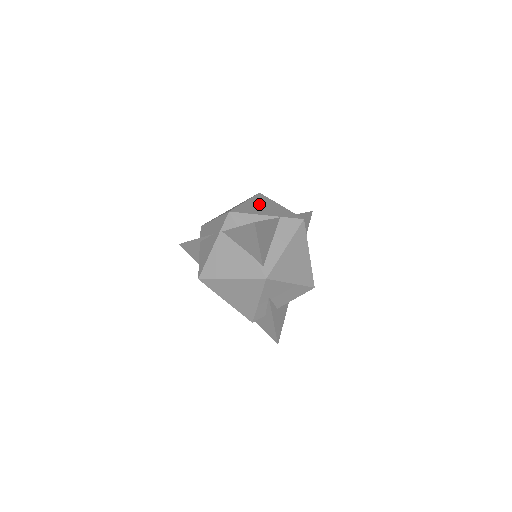
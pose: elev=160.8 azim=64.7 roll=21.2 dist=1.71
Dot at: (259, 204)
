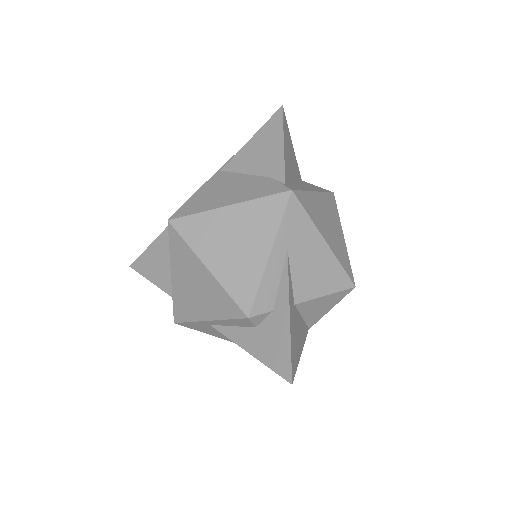
Dot at: occluded
